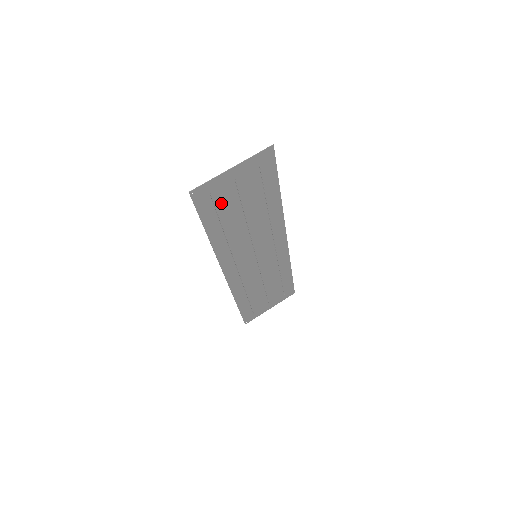
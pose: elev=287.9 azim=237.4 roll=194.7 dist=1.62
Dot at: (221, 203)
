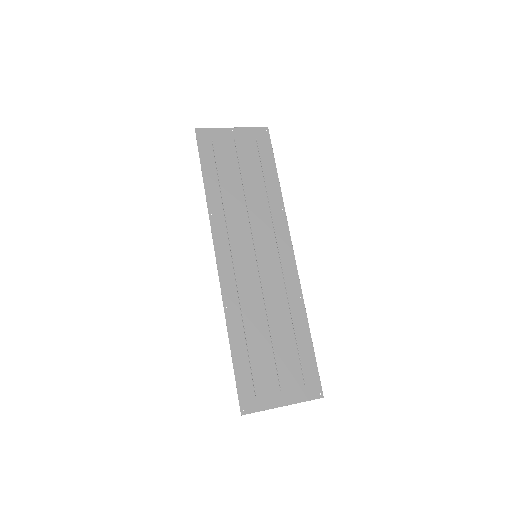
Dot at: (221, 156)
